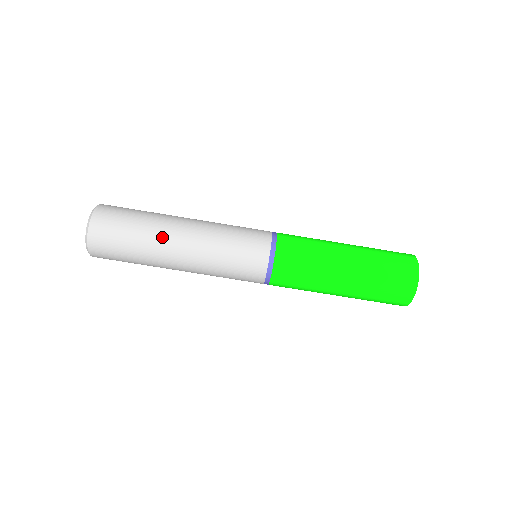
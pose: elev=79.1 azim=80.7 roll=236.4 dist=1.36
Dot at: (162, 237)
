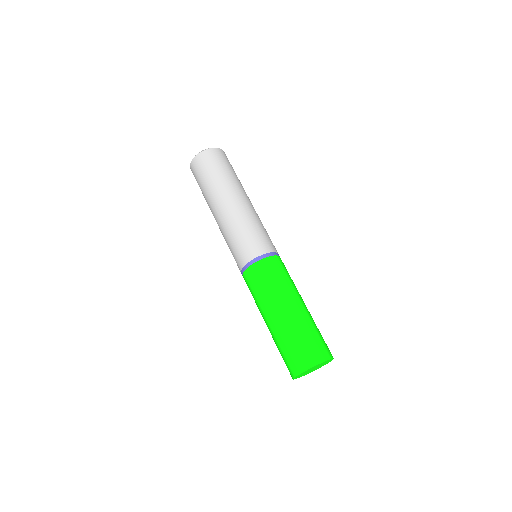
Dot at: (215, 196)
